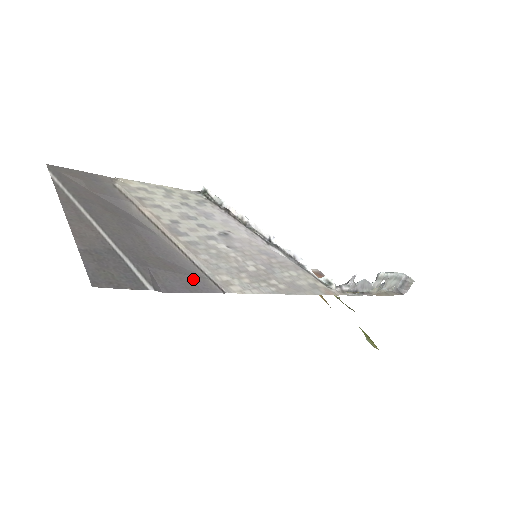
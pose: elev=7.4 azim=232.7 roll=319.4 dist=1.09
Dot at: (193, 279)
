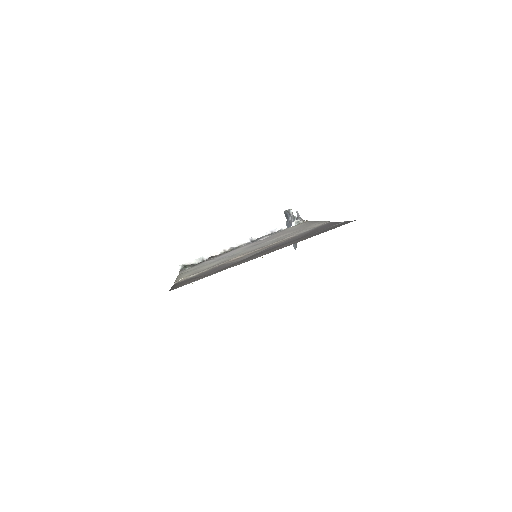
Dot at: occluded
